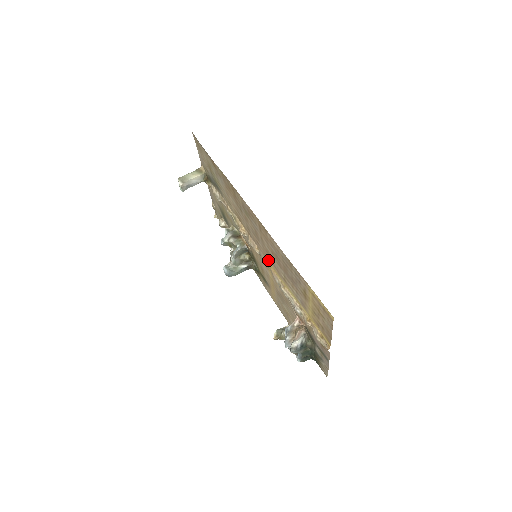
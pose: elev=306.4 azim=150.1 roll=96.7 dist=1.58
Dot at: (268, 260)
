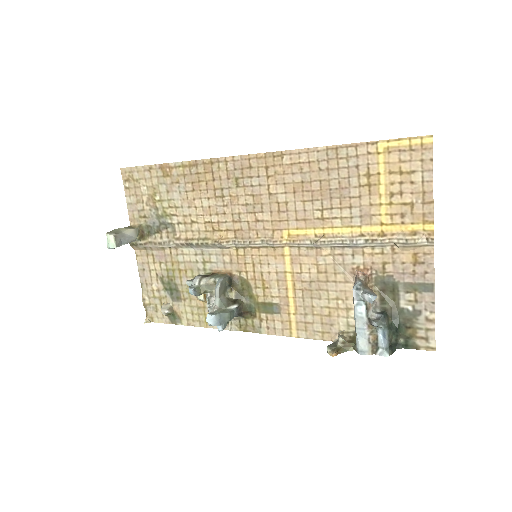
Dot at: (283, 227)
